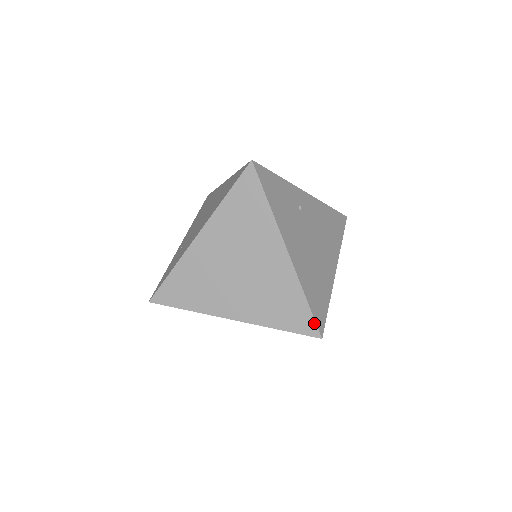
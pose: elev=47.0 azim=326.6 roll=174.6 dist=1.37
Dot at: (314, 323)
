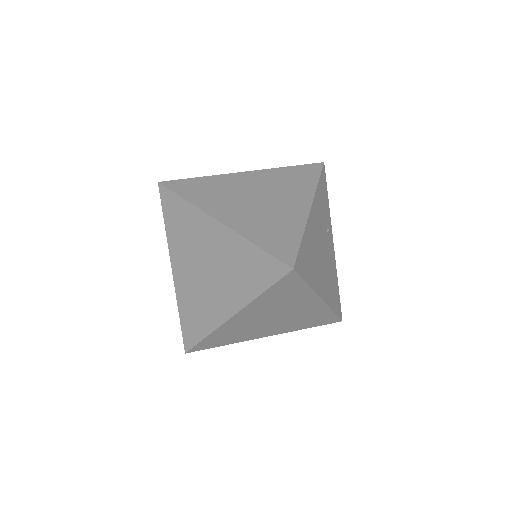
Dot at: (295, 255)
